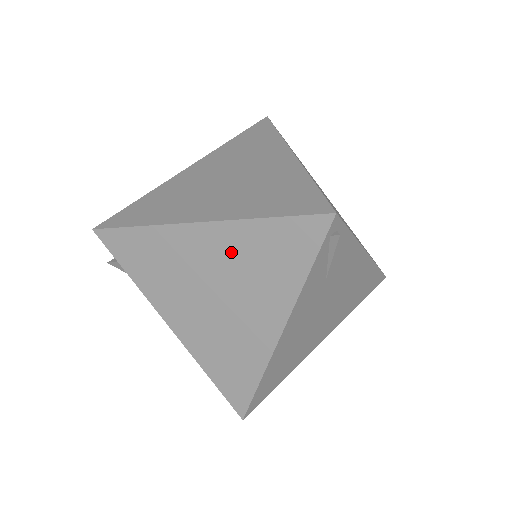
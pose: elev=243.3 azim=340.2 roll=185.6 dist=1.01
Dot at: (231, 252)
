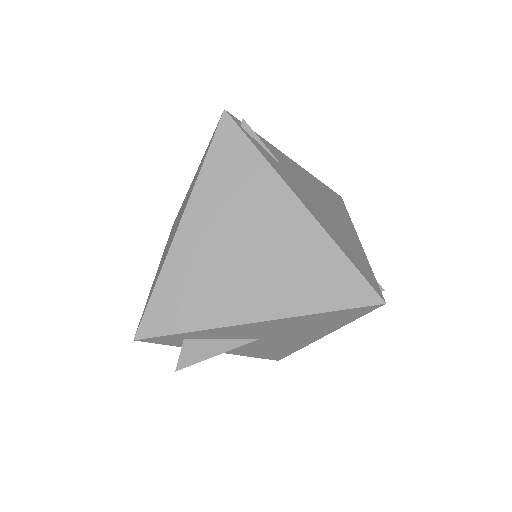
Dot at: (215, 209)
